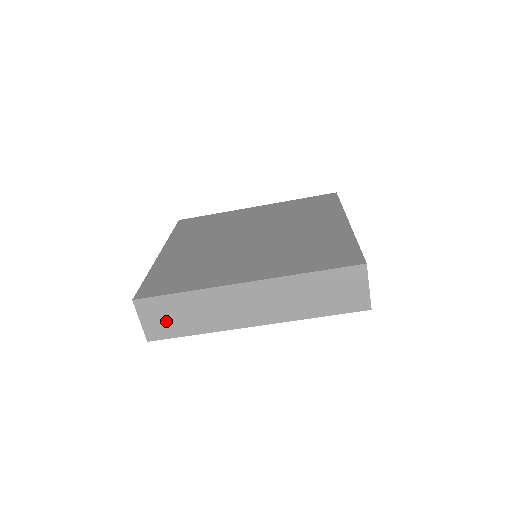
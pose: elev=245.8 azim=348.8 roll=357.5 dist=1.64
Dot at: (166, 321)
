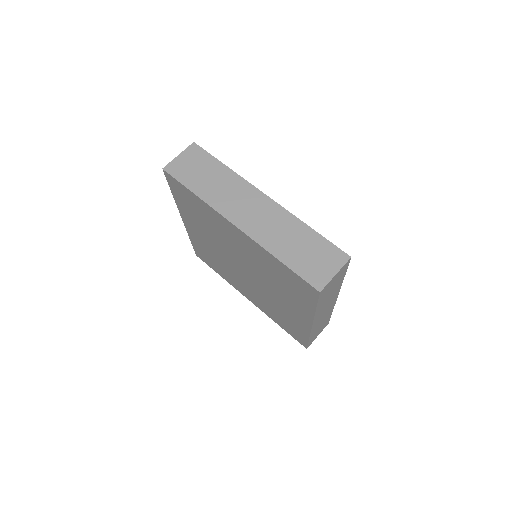
Dot at: (191, 169)
